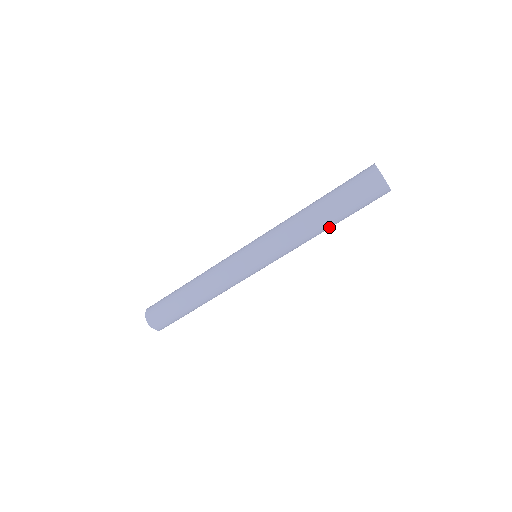
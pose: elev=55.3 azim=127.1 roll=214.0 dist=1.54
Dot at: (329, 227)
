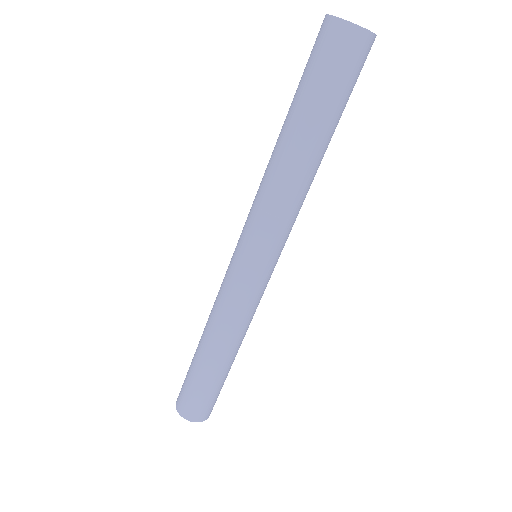
Dot at: occluded
